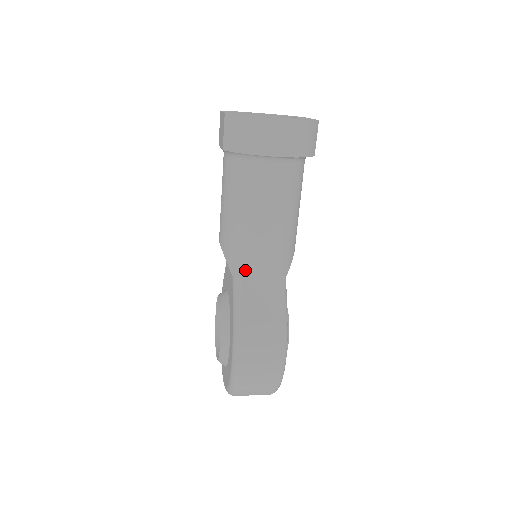
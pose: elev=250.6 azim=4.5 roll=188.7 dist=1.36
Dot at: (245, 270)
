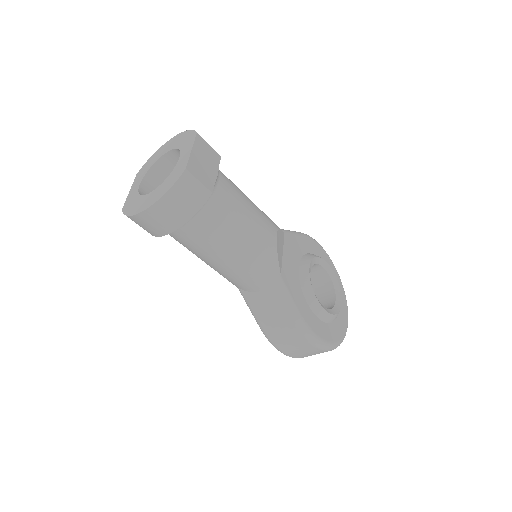
Dot at: (242, 288)
